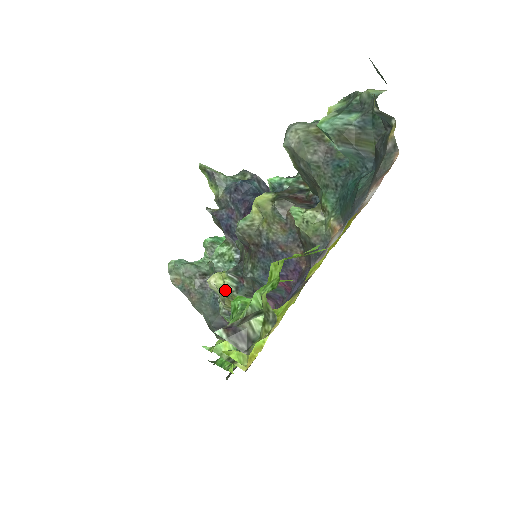
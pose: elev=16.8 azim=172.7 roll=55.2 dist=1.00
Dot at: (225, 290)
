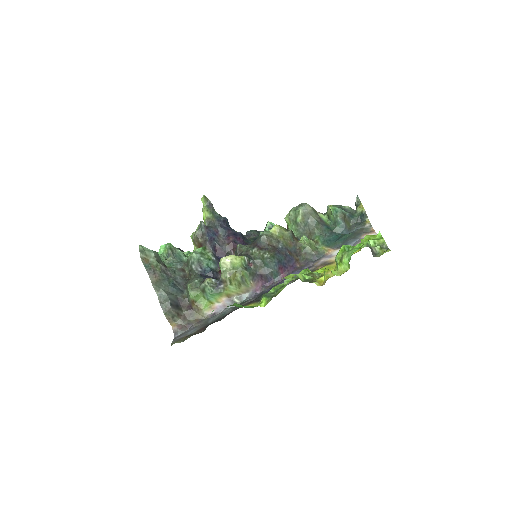
Dot at: (237, 267)
